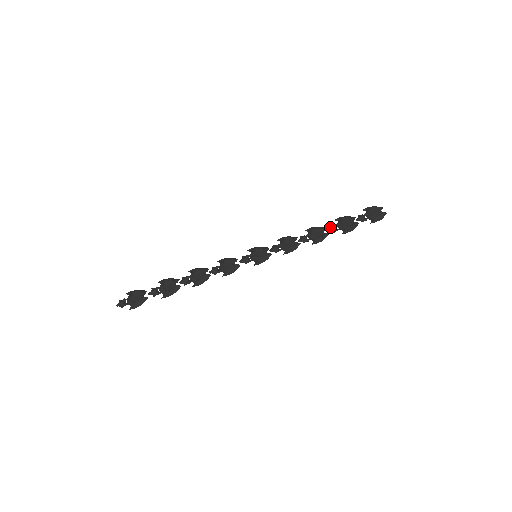
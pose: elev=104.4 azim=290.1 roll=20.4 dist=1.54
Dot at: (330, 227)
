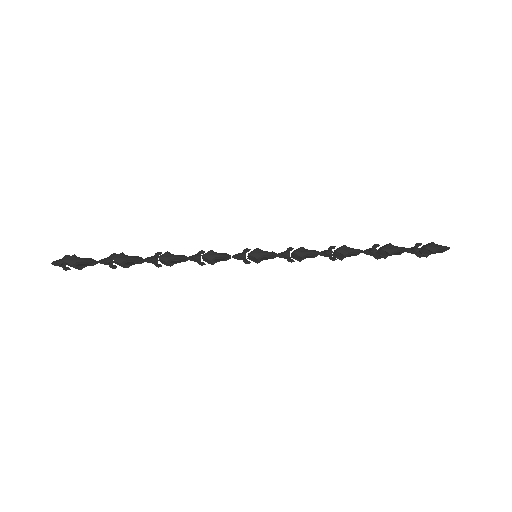
Dot at: (366, 251)
